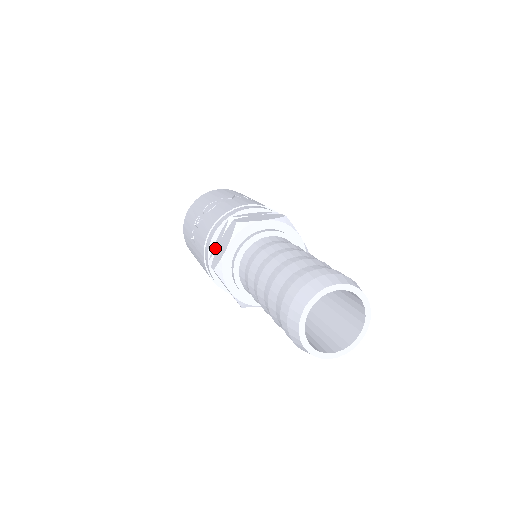
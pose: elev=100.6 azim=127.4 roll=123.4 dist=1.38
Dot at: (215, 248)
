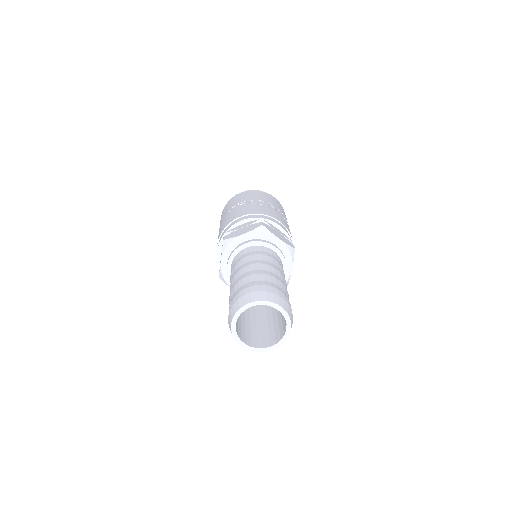
Dot at: (236, 228)
